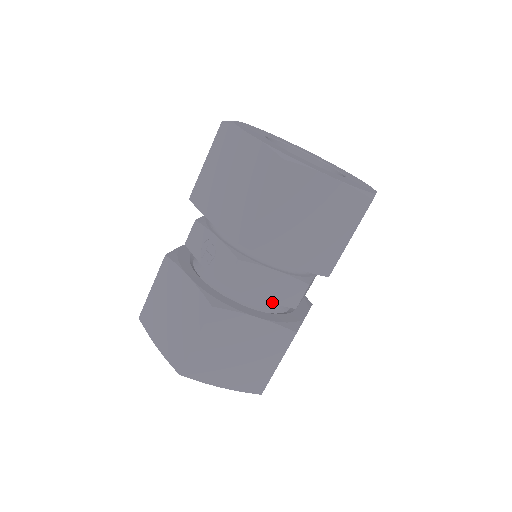
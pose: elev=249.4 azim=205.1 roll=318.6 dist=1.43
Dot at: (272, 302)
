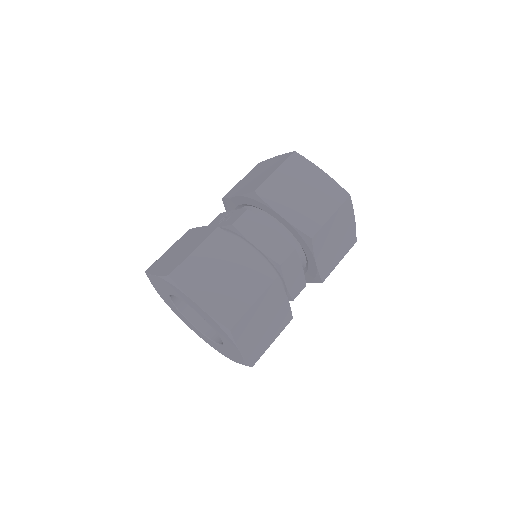
Dot at: (263, 252)
